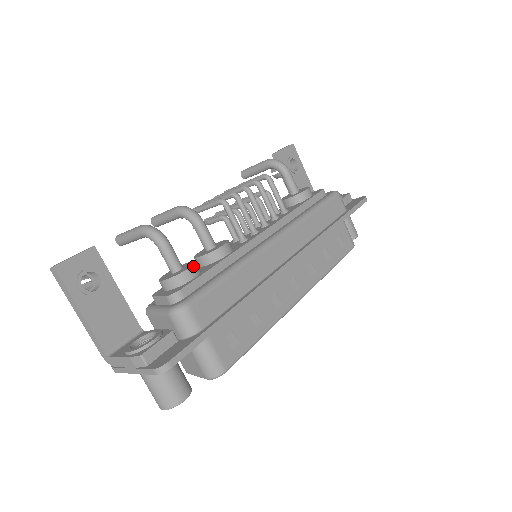
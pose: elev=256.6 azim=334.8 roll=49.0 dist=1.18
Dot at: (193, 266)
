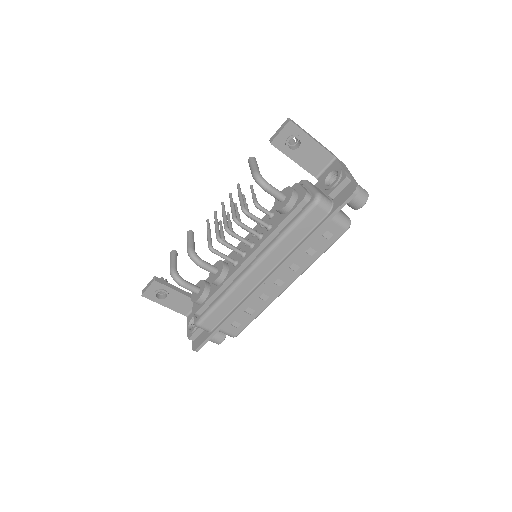
Dot at: (201, 297)
